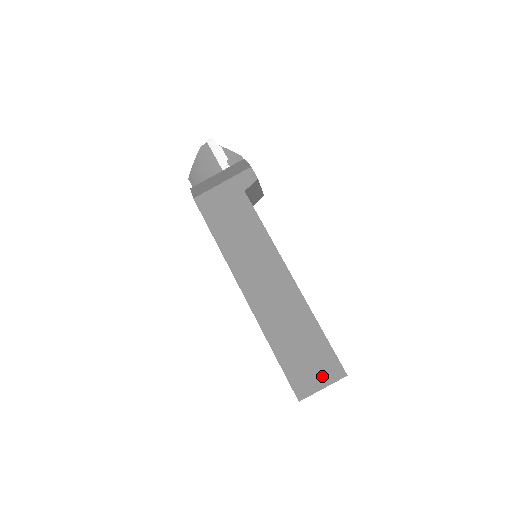
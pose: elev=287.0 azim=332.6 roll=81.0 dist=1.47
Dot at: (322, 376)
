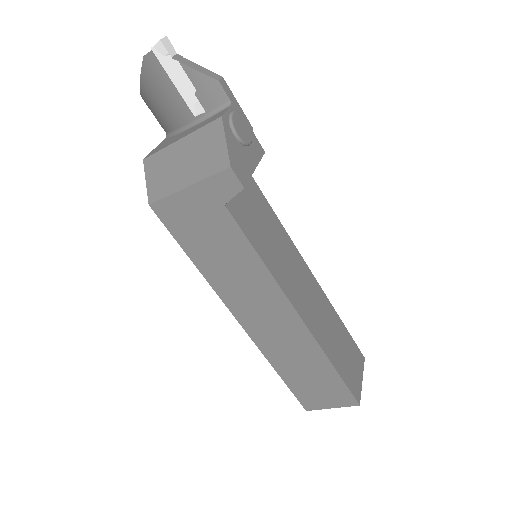
Dot at: (332, 401)
